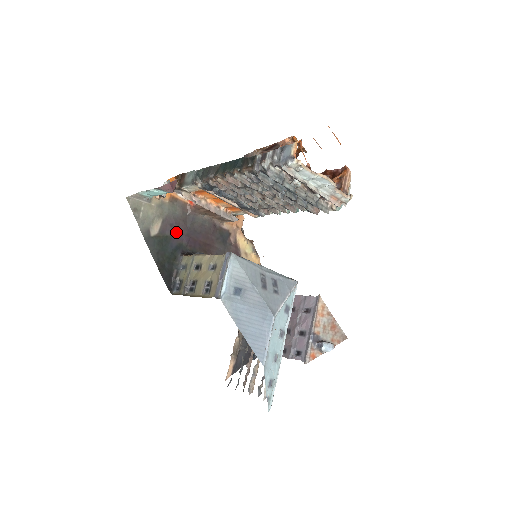
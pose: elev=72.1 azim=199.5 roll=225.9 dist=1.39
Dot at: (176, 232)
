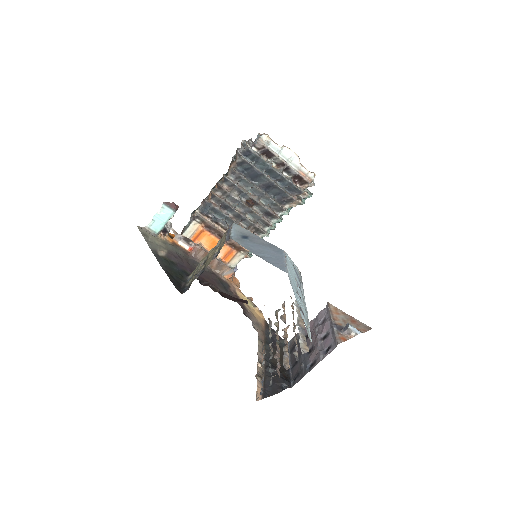
Dot at: (180, 263)
